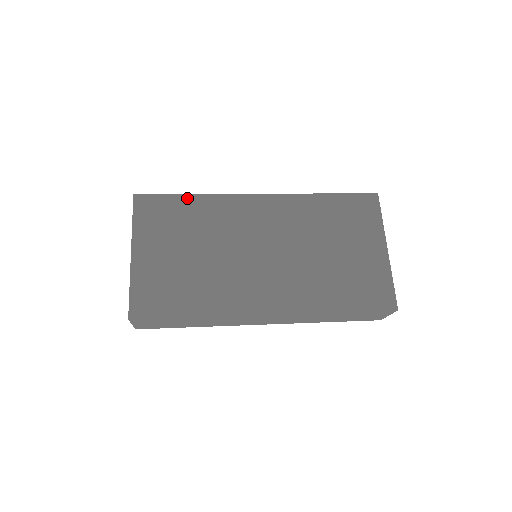
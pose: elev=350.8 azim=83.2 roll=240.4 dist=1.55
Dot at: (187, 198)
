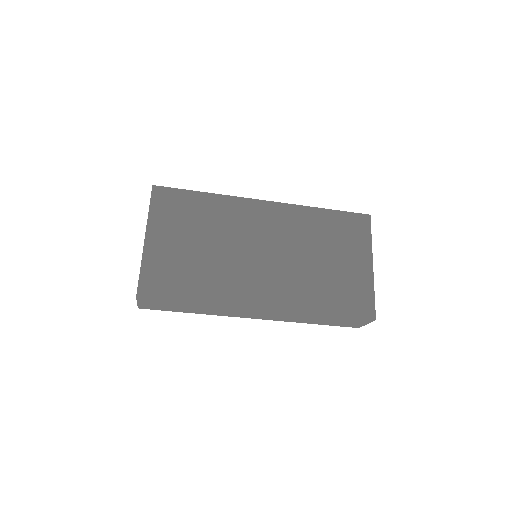
Dot at: (201, 195)
